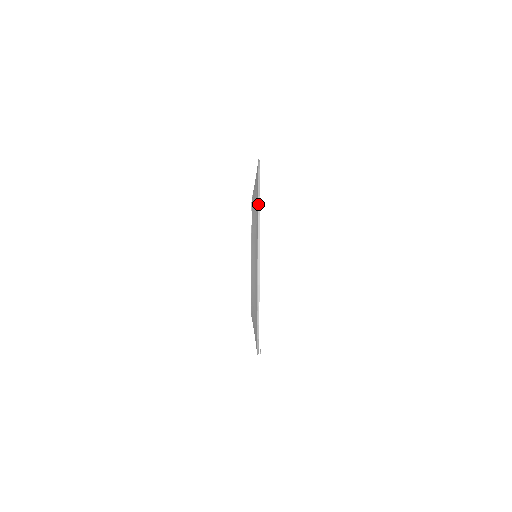
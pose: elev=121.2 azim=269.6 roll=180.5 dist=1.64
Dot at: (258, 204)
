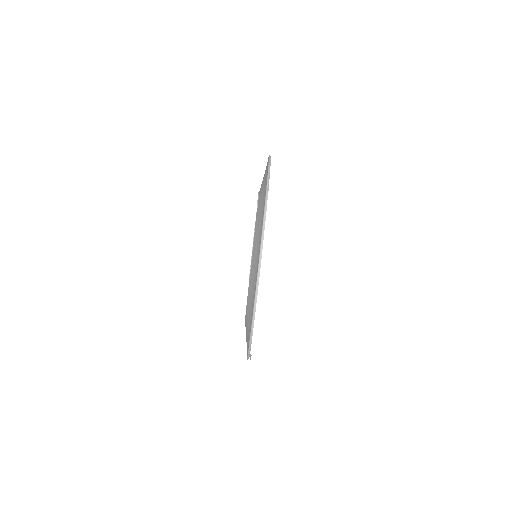
Dot at: (265, 201)
